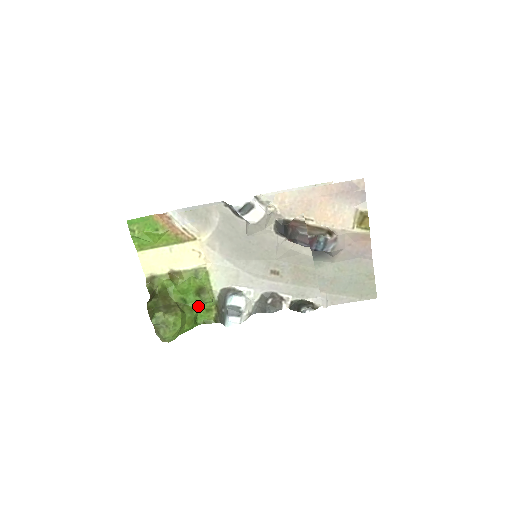
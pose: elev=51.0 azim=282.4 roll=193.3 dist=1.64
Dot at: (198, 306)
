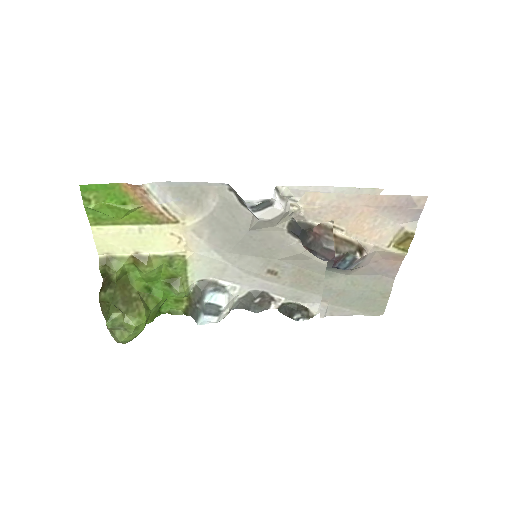
Dot at: (166, 296)
